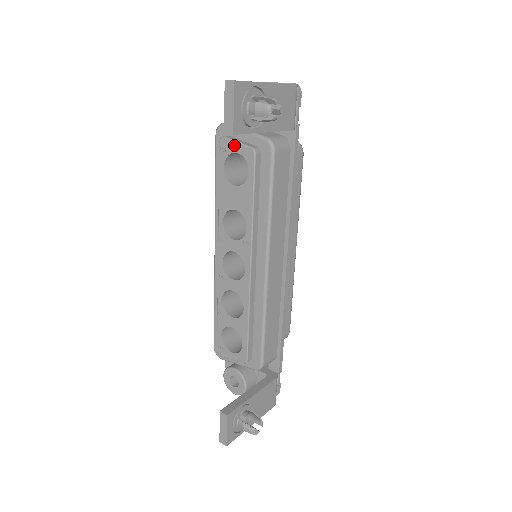
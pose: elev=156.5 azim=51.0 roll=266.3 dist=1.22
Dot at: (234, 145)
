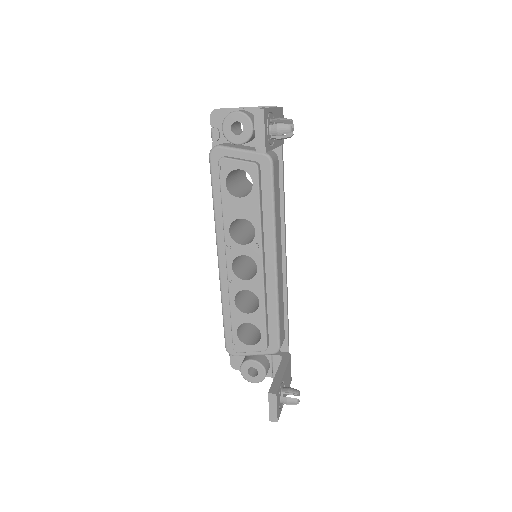
Dot at: (235, 163)
